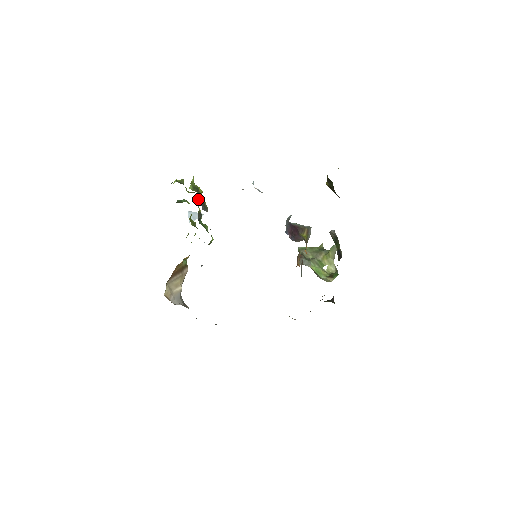
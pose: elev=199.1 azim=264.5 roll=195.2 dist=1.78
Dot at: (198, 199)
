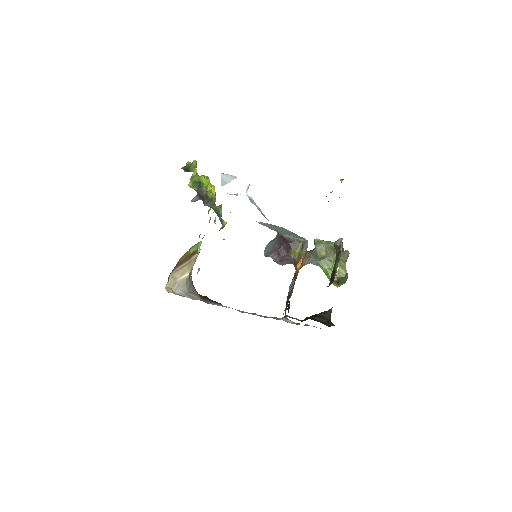
Dot at: (195, 199)
